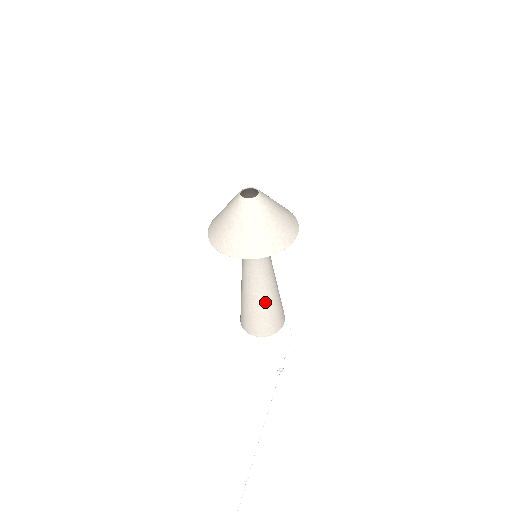
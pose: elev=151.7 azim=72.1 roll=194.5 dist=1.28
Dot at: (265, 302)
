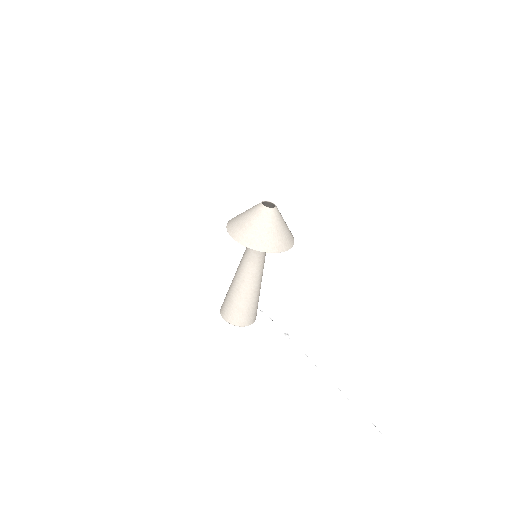
Dot at: (259, 291)
